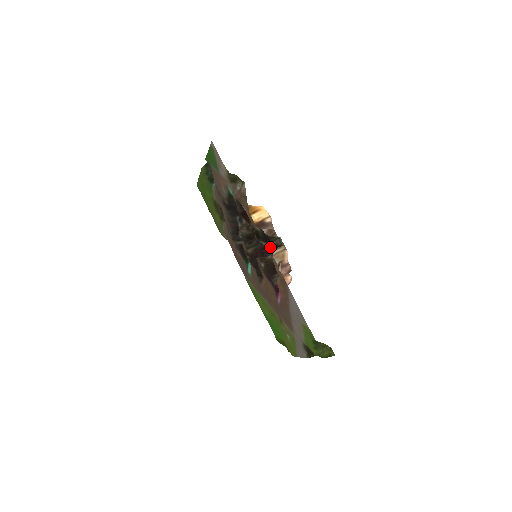
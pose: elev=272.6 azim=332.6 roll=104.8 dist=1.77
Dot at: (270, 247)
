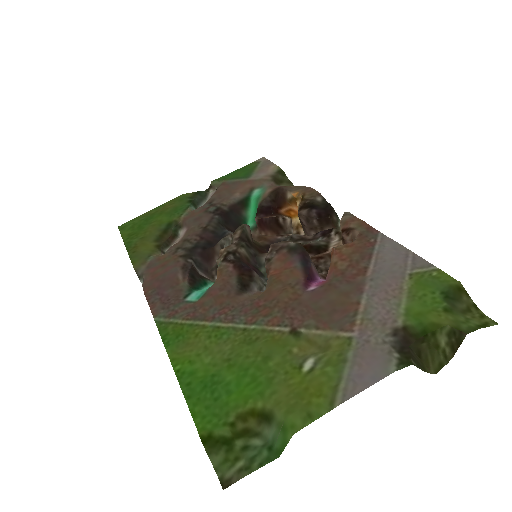
Dot at: occluded
